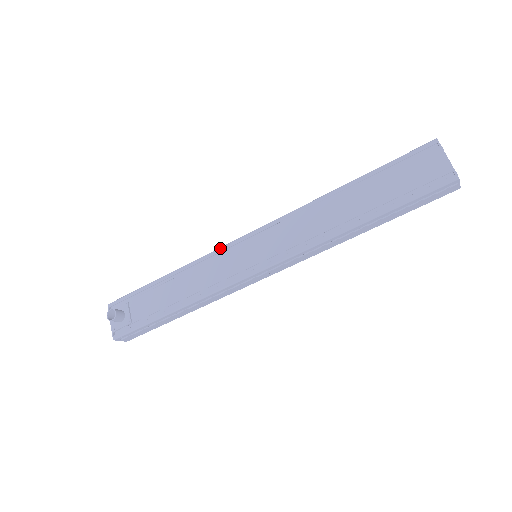
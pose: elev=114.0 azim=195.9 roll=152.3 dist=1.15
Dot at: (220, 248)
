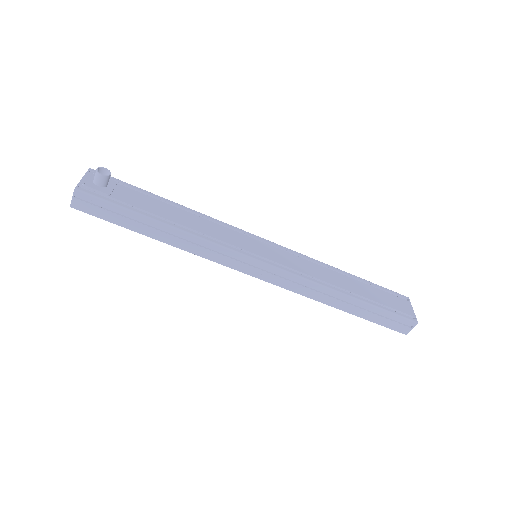
Dot at: occluded
